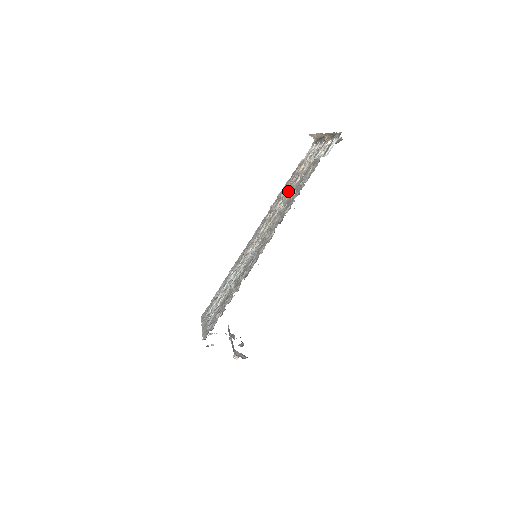
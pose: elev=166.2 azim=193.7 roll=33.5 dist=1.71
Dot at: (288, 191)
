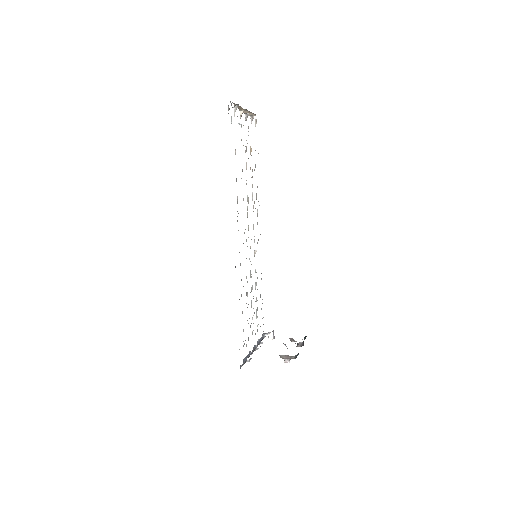
Dot at: occluded
